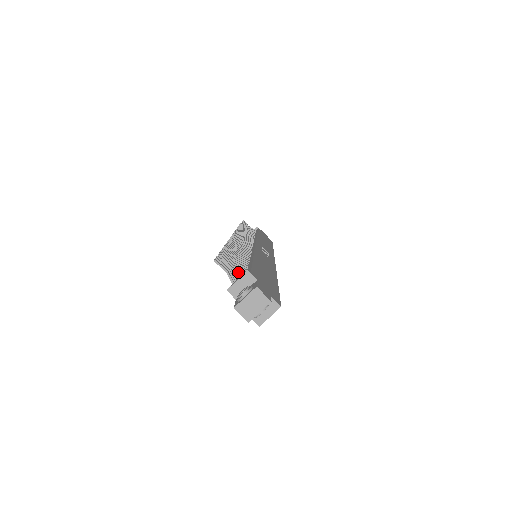
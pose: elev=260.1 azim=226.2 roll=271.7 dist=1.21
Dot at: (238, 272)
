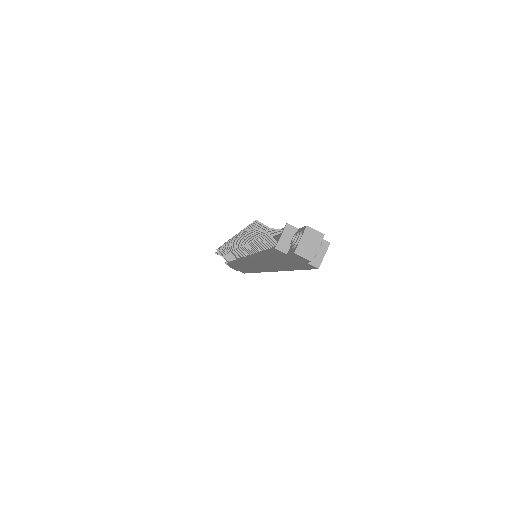
Dot at: (277, 230)
